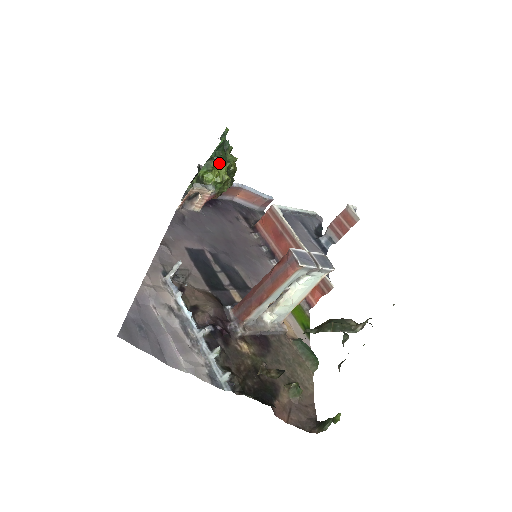
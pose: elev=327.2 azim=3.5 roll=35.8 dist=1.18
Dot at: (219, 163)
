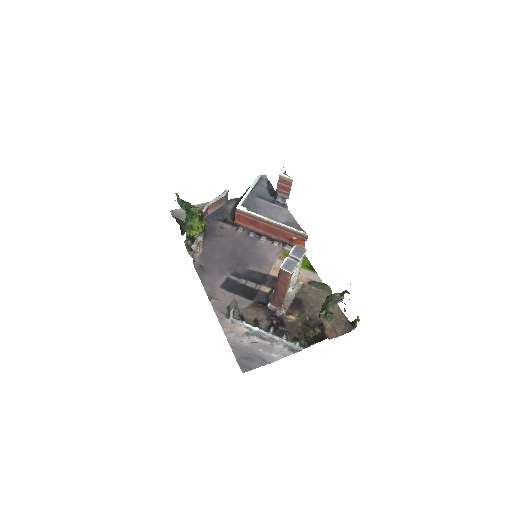
Dot at: (192, 221)
